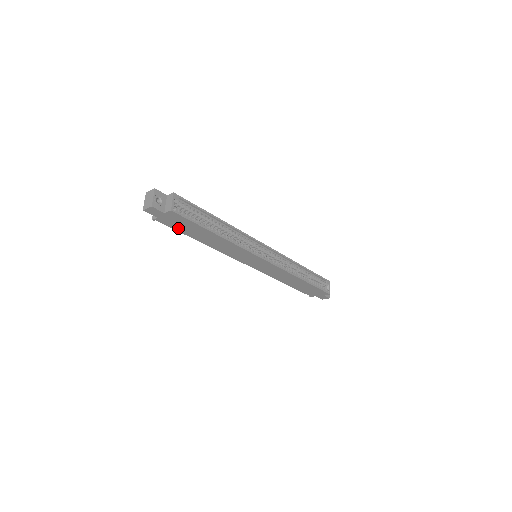
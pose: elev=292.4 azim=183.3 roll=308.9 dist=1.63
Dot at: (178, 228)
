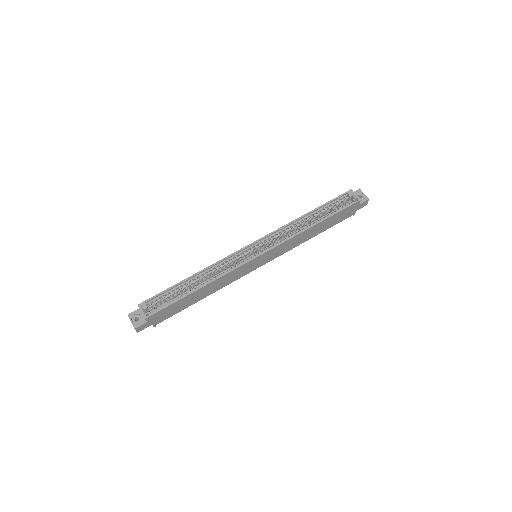
Dot at: (174, 313)
